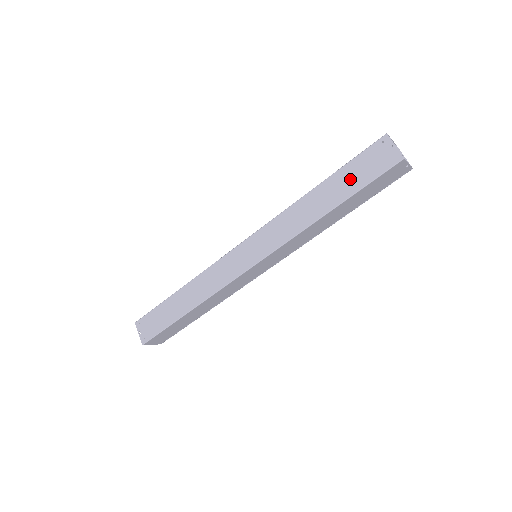
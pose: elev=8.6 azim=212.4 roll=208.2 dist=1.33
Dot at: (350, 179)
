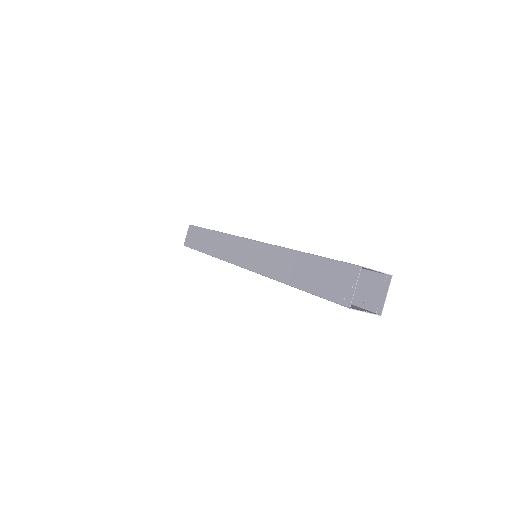
Dot at: (314, 275)
